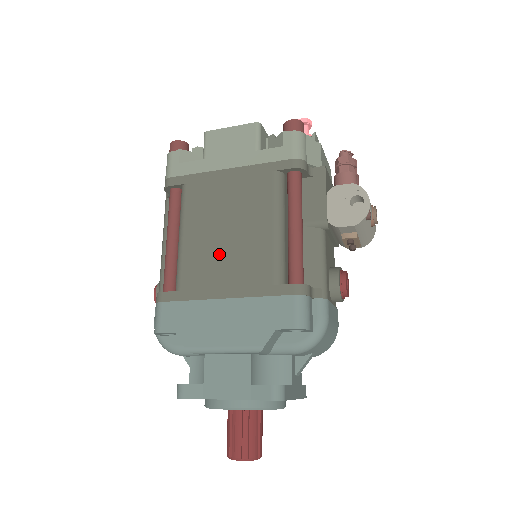
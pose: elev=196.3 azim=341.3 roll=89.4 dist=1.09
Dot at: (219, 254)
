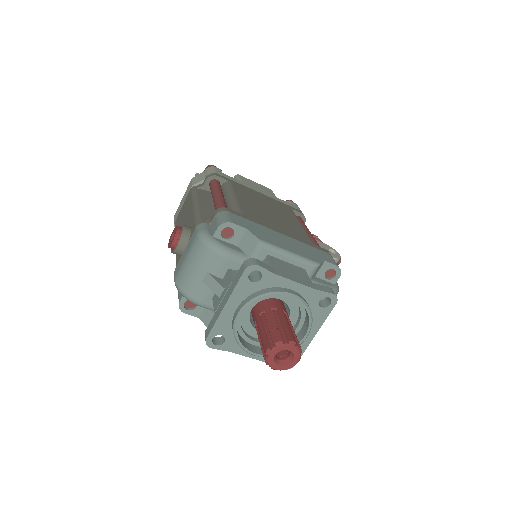
Dot at: (268, 216)
